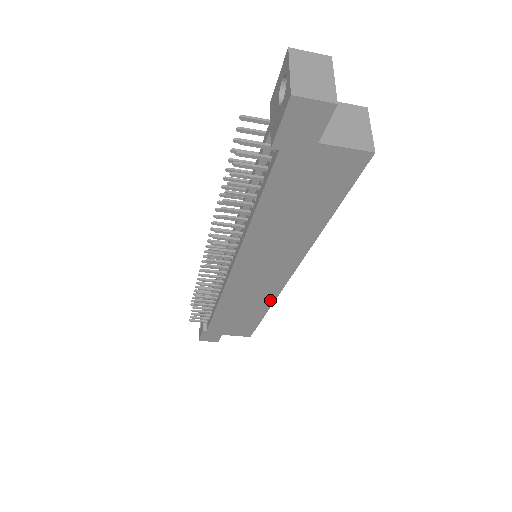
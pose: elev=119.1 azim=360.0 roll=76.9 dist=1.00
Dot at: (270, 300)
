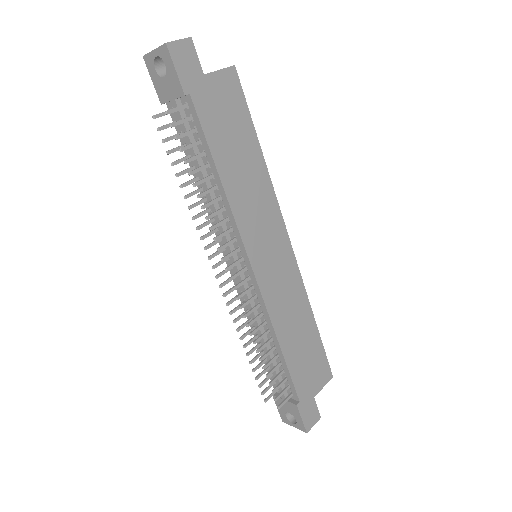
Dot at: (302, 292)
